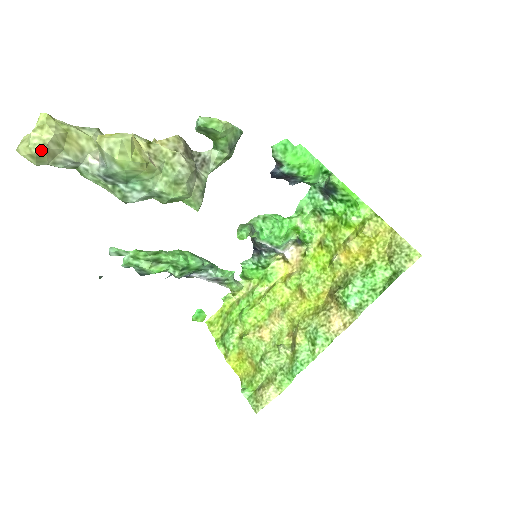
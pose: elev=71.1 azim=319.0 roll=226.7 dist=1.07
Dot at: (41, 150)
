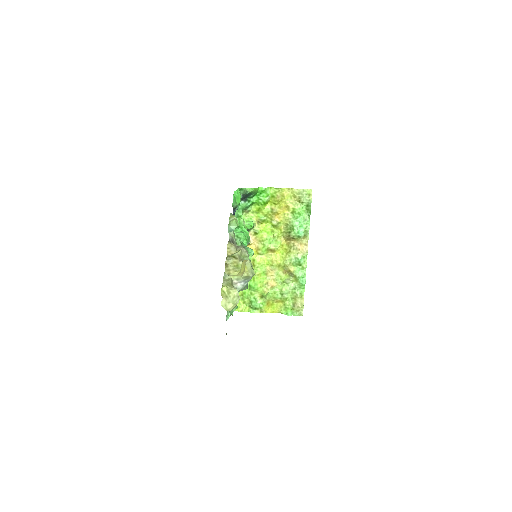
Dot at: occluded
